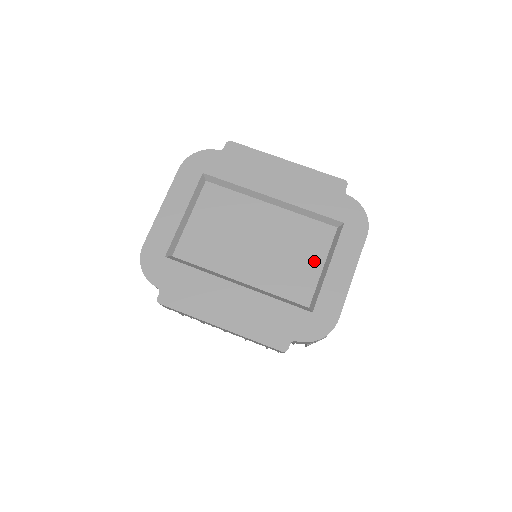
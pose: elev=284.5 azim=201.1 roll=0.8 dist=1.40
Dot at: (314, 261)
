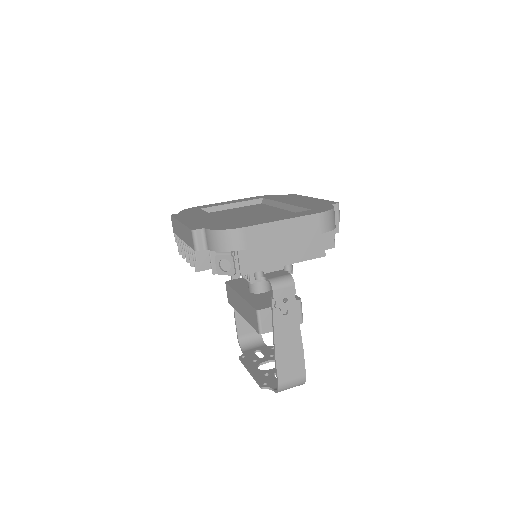
Dot at: occluded
